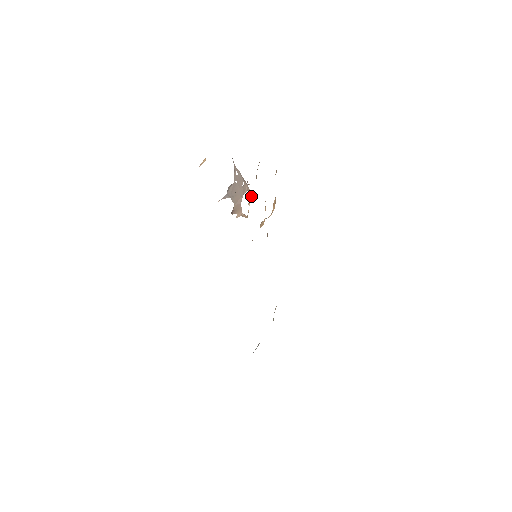
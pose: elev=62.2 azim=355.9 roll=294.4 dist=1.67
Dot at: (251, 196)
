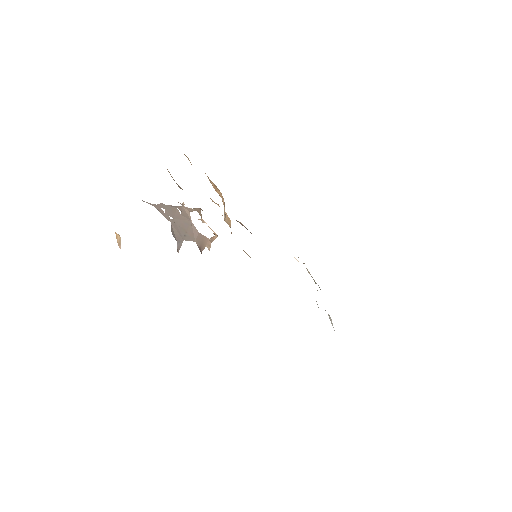
Dot at: occluded
